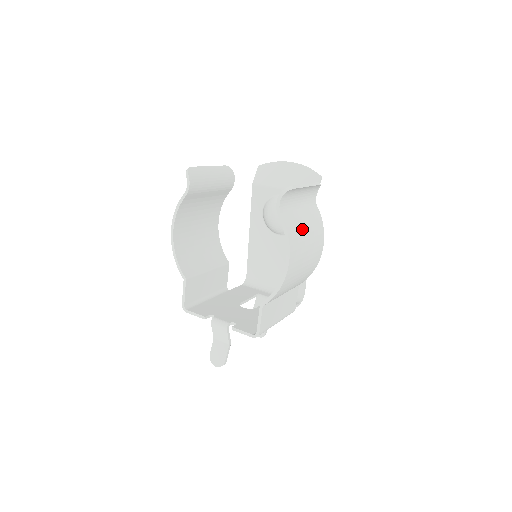
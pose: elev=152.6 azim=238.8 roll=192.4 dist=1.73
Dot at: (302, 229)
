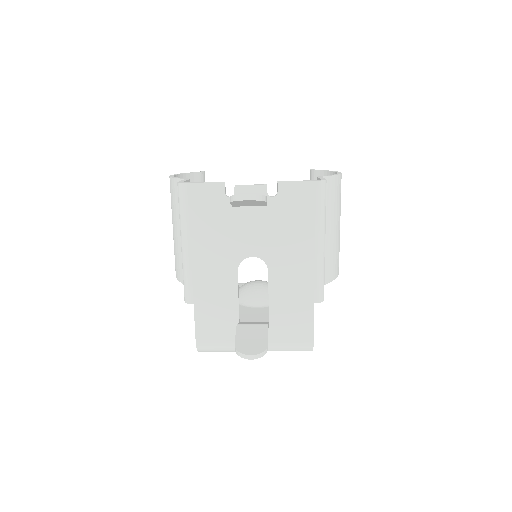
Dot at: occluded
